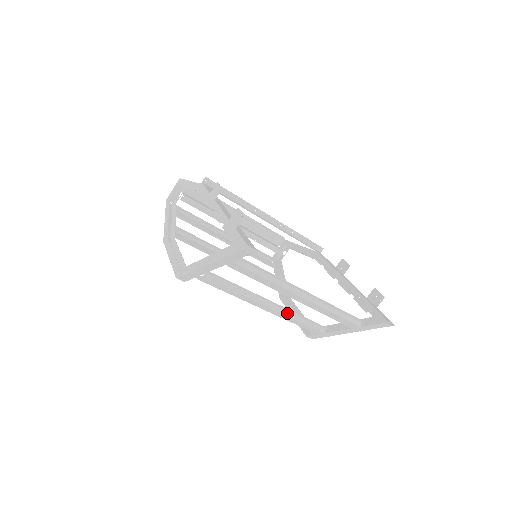
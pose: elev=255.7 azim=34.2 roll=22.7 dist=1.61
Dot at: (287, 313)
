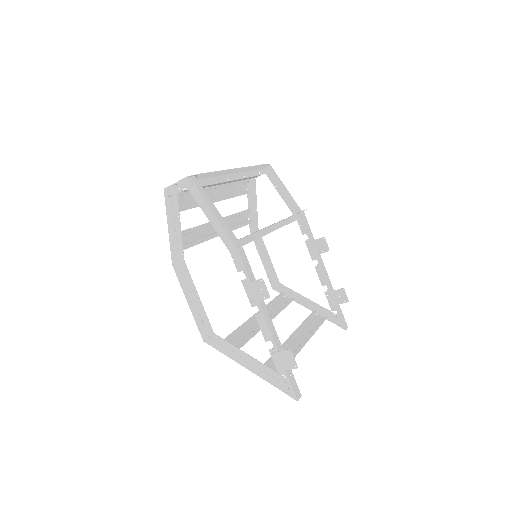
Dot at: (275, 314)
